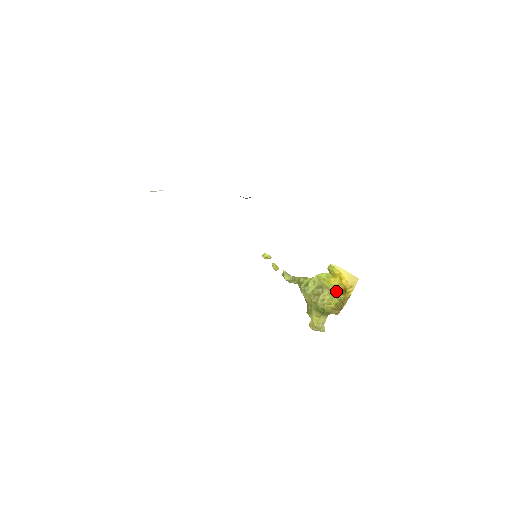
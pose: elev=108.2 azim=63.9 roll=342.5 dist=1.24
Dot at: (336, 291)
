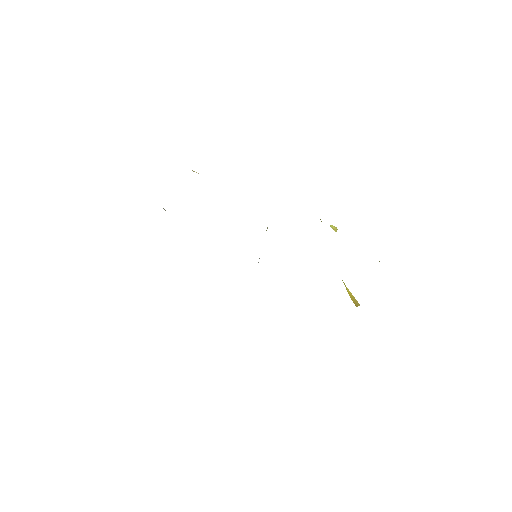
Dot at: occluded
